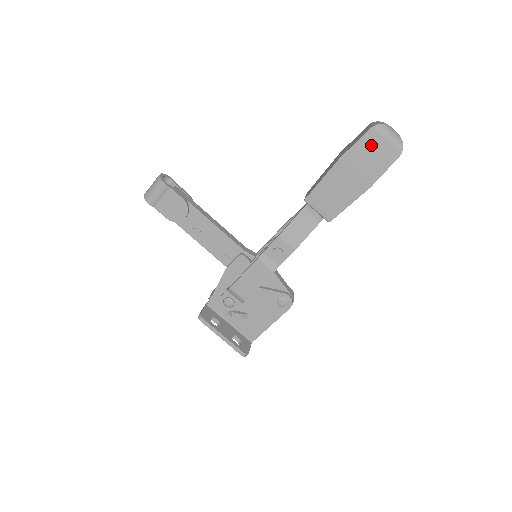
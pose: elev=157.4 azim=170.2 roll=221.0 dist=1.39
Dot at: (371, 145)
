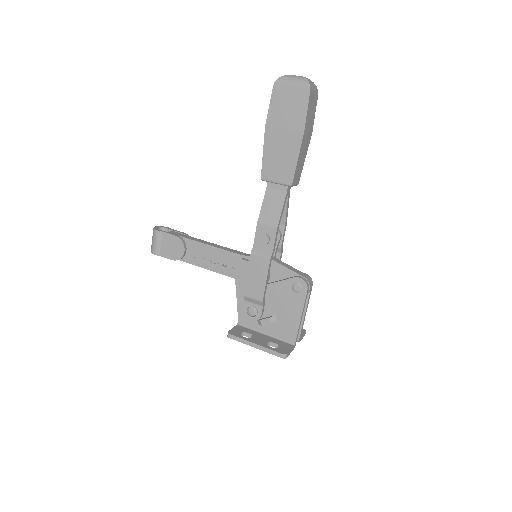
Dot at: (282, 98)
